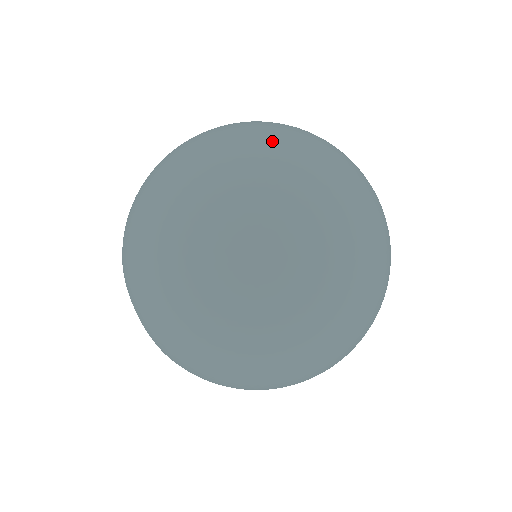
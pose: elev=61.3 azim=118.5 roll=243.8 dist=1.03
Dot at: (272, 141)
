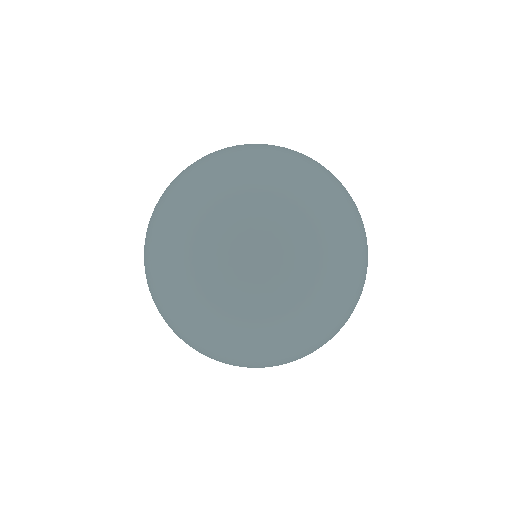
Dot at: (161, 272)
